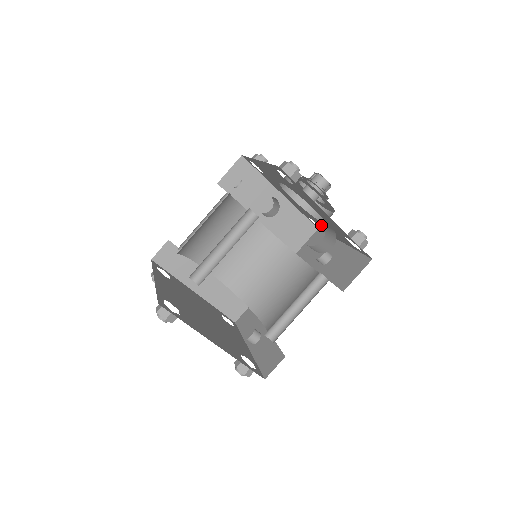
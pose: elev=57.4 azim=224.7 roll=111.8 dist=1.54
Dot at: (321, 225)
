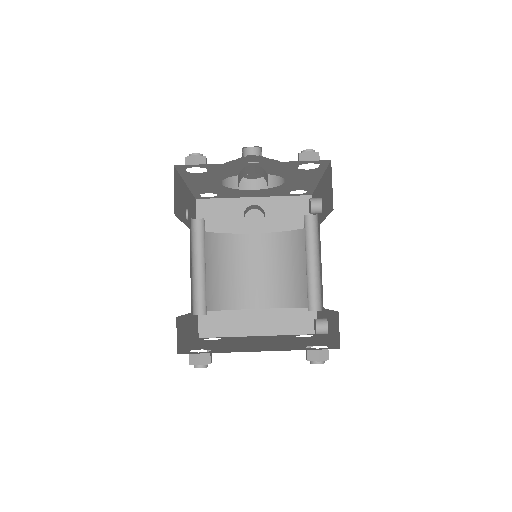
Dot at: (295, 186)
